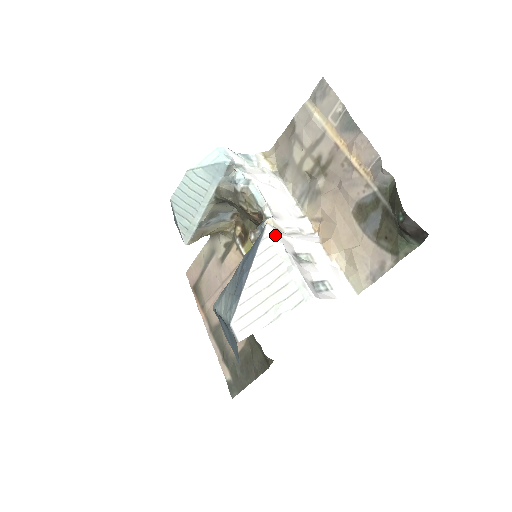
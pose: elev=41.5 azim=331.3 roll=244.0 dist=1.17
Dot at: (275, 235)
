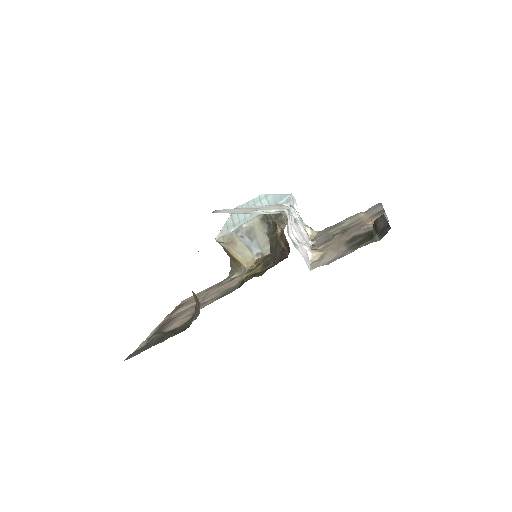
Dot at: (289, 207)
